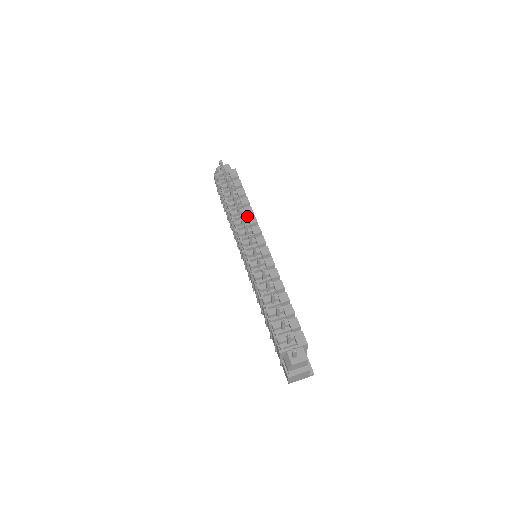
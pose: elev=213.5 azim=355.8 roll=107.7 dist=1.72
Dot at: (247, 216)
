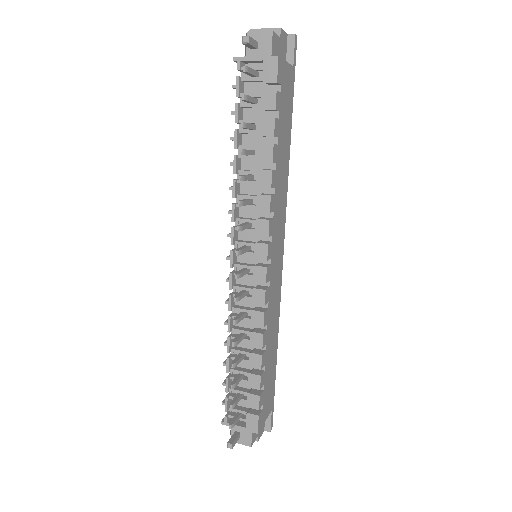
Dot at: (261, 186)
